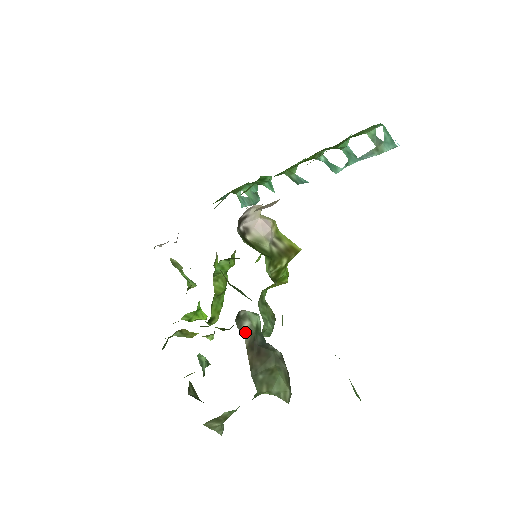
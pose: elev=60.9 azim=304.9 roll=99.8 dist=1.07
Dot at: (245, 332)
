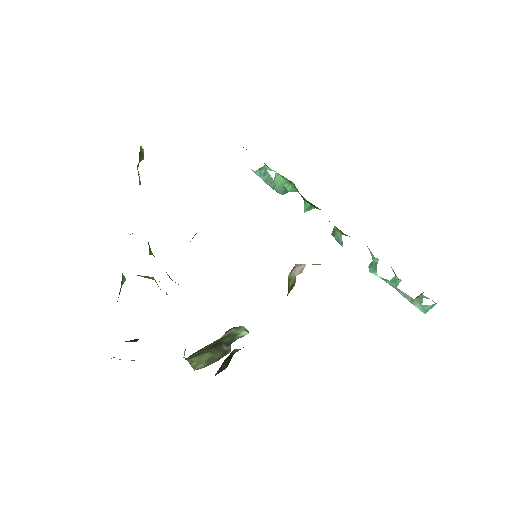
Dot at: (226, 334)
